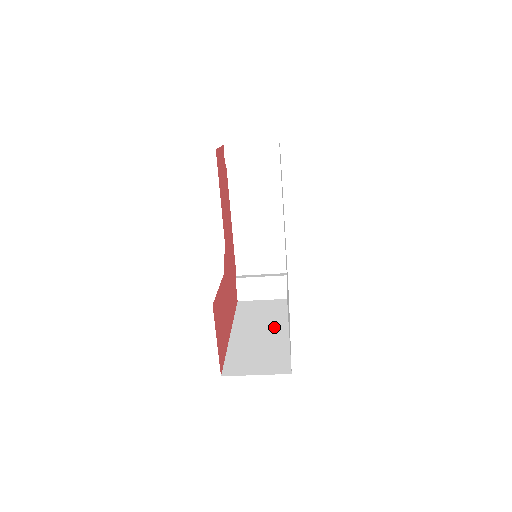
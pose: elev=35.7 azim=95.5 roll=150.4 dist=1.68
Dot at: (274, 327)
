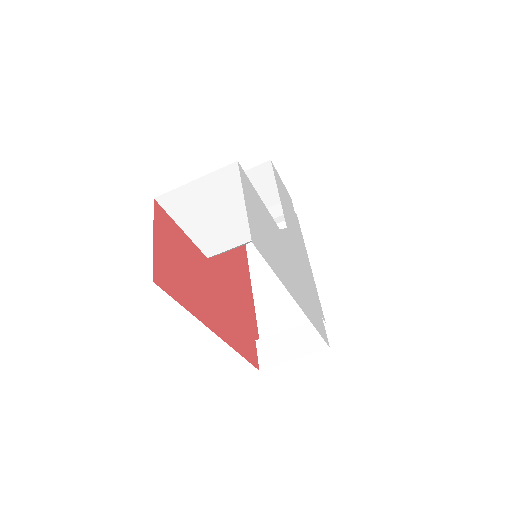
Dot at: occluded
